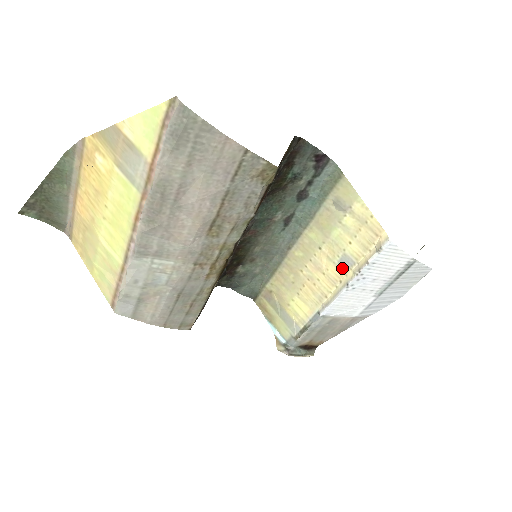
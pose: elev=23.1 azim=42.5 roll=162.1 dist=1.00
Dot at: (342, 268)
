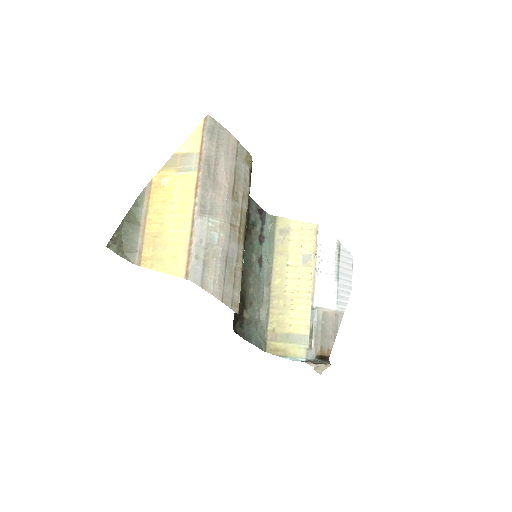
Dot at: (307, 265)
